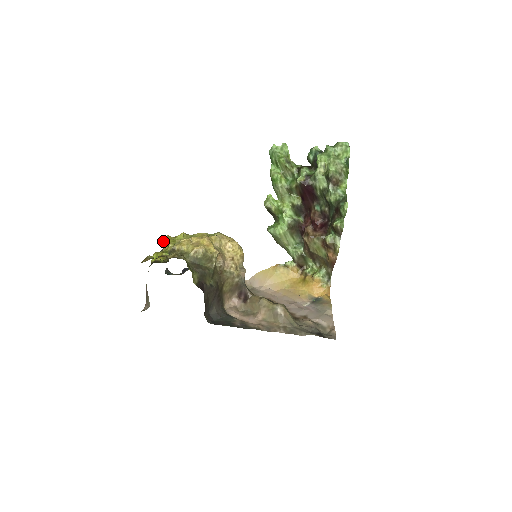
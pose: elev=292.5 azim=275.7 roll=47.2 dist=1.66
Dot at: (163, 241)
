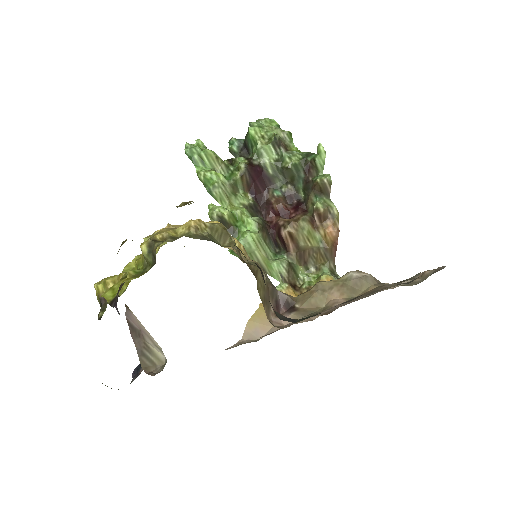
Dot at: (98, 290)
